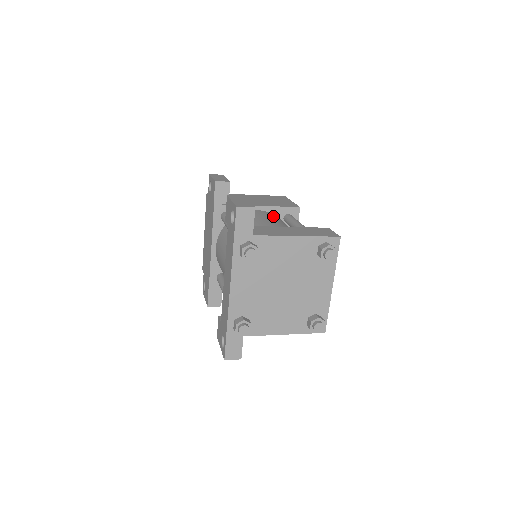
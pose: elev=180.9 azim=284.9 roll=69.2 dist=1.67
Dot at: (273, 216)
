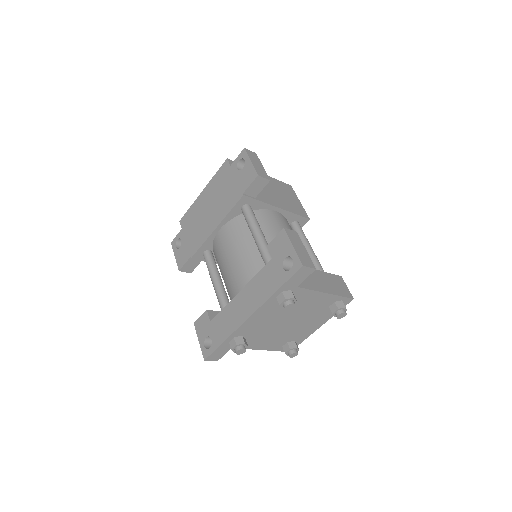
Dot at: (289, 227)
